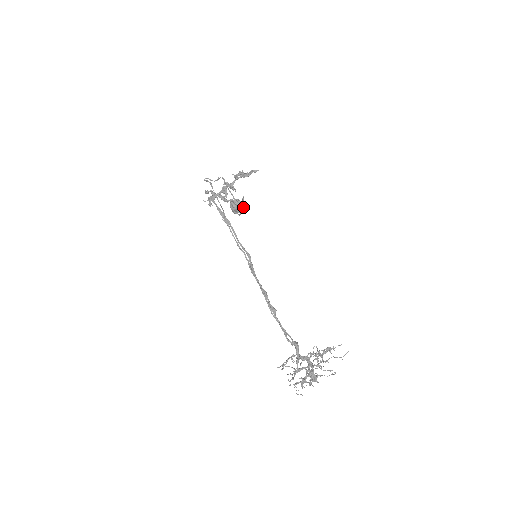
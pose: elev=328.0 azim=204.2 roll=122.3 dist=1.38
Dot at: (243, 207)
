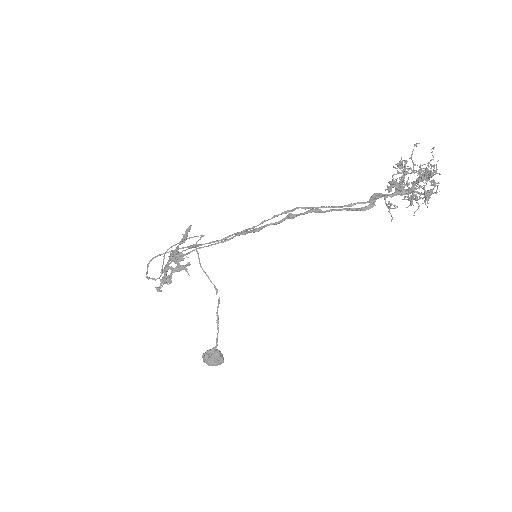
Dot at: (201, 237)
